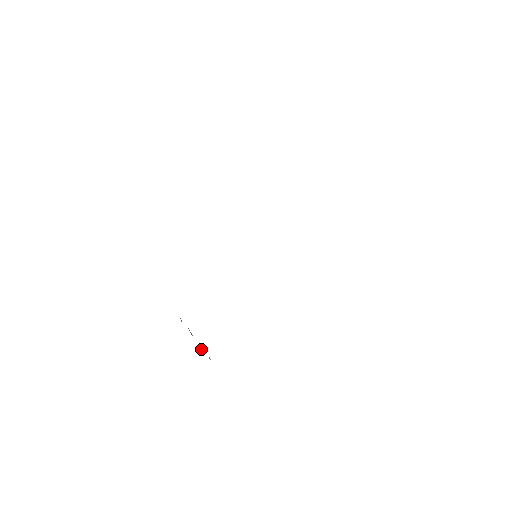
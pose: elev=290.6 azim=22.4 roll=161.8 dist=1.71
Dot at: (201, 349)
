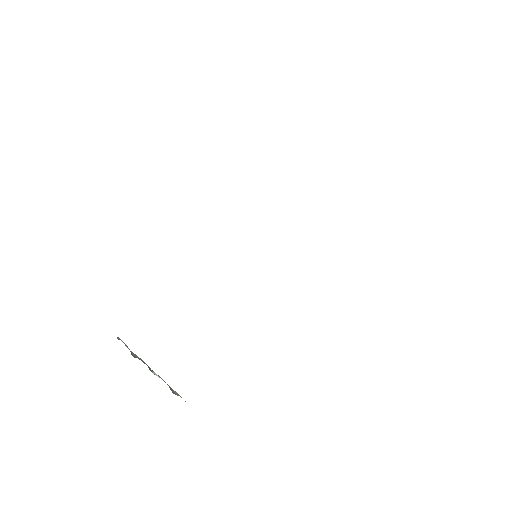
Dot at: occluded
